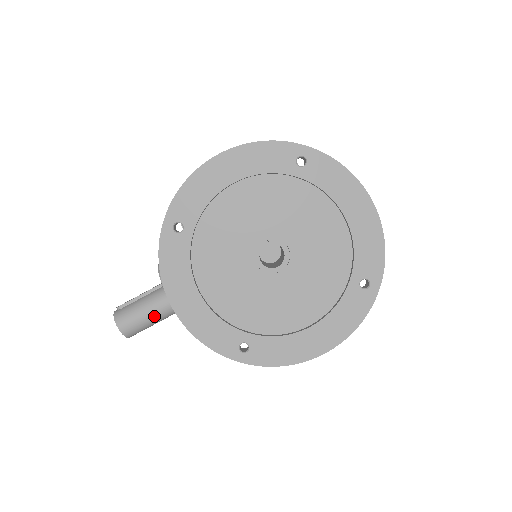
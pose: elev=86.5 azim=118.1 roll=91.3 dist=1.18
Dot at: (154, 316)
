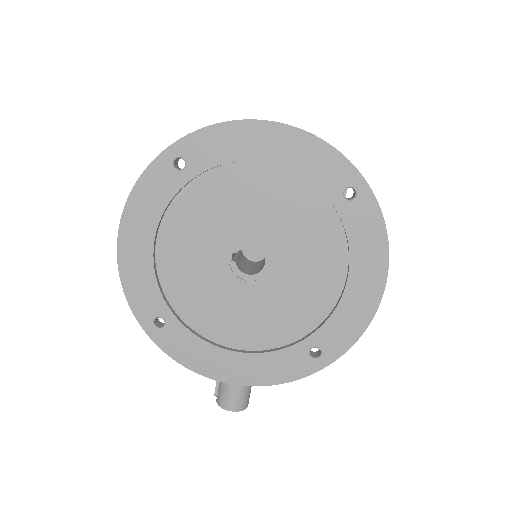
Dot at: occluded
